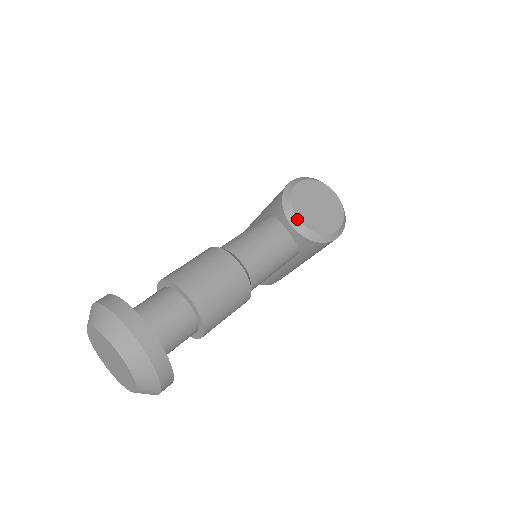
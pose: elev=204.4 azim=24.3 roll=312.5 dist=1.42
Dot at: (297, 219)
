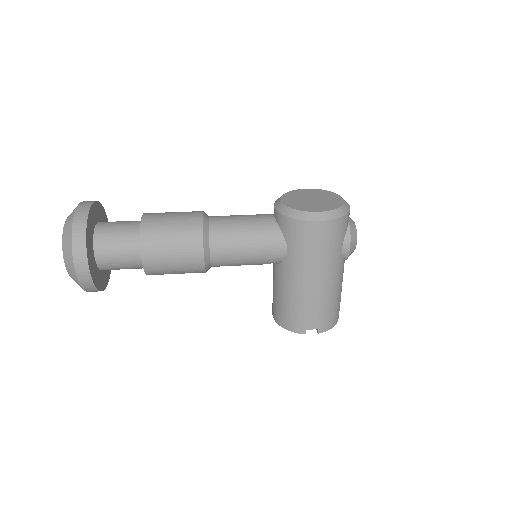
Dot at: (280, 201)
